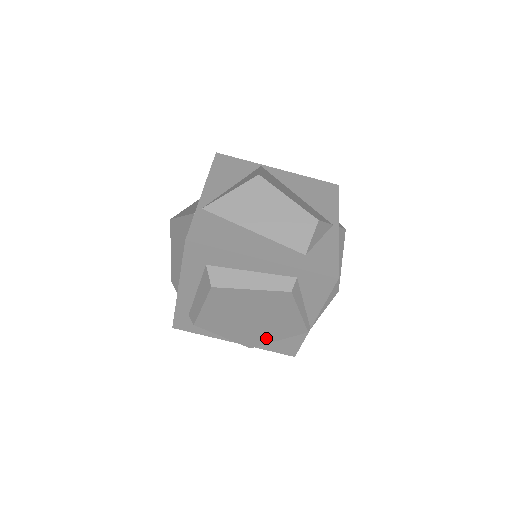
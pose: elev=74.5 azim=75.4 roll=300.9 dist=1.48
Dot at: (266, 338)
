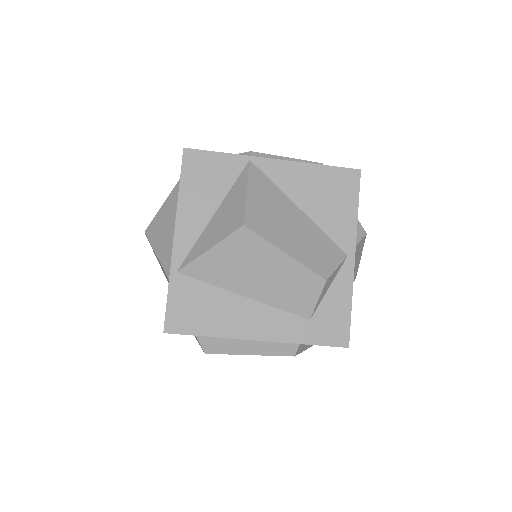
Dot at: occluded
